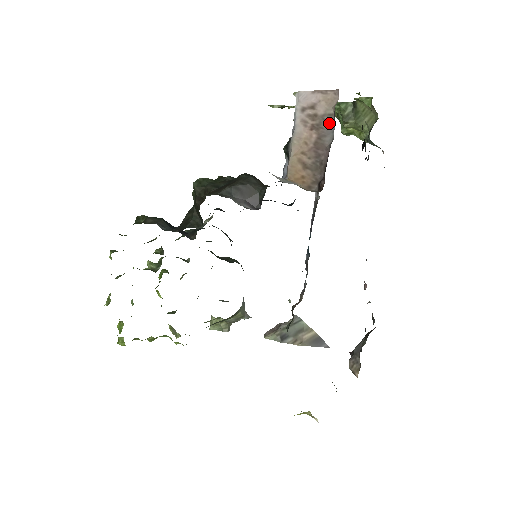
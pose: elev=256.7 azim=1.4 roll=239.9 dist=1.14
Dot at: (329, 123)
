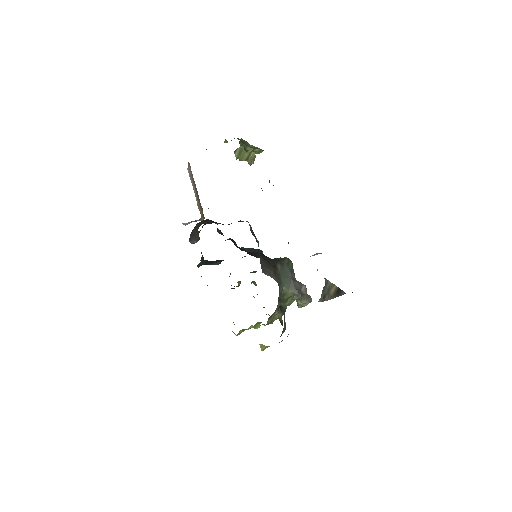
Dot at: occluded
